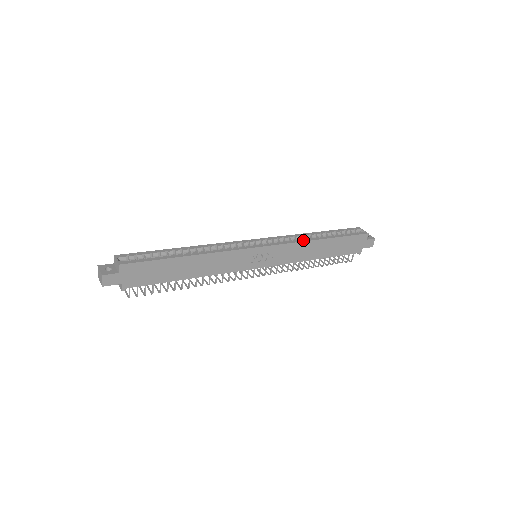
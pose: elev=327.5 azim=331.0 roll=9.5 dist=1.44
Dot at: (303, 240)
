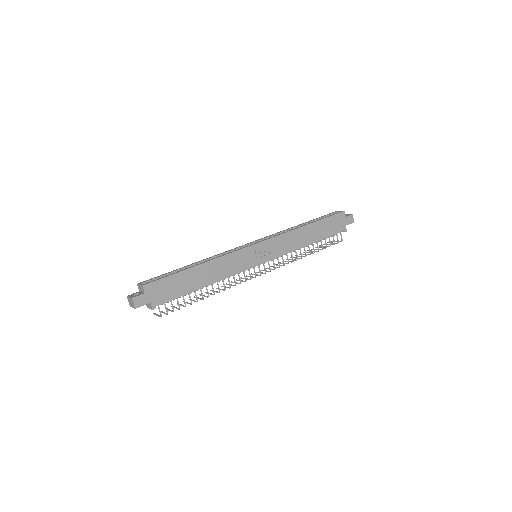
Dot at: (290, 230)
